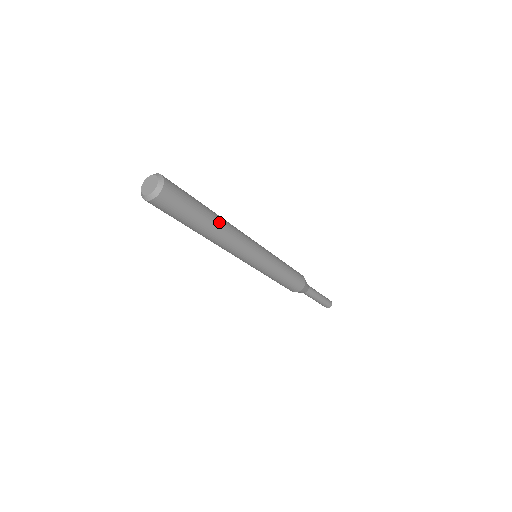
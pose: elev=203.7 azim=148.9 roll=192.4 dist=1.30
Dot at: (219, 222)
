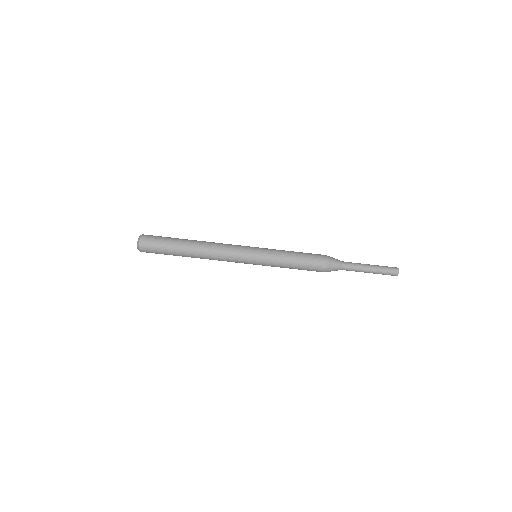
Dot at: occluded
